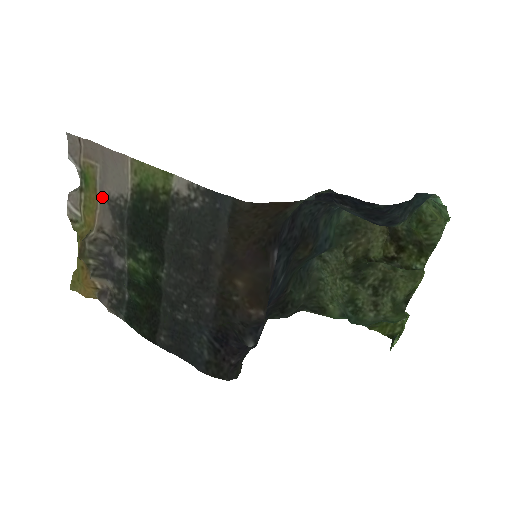
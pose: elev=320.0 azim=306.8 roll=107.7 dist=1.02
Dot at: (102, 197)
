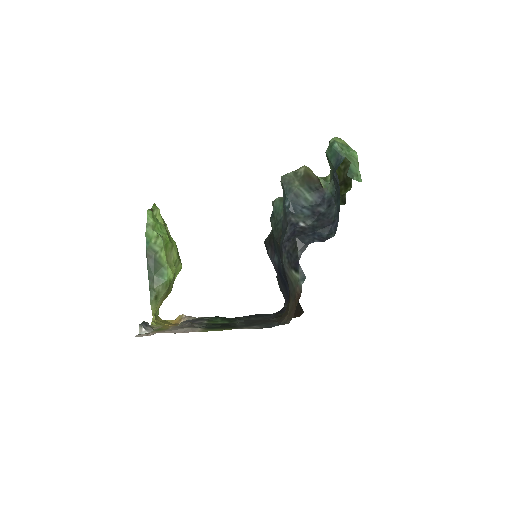
Dot at: occluded
